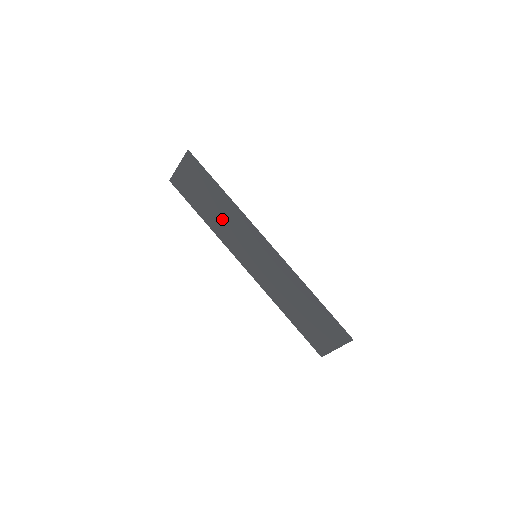
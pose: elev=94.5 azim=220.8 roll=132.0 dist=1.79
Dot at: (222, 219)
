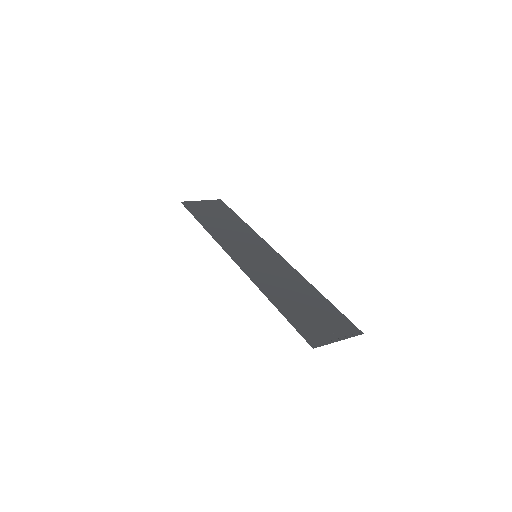
Dot at: (229, 230)
